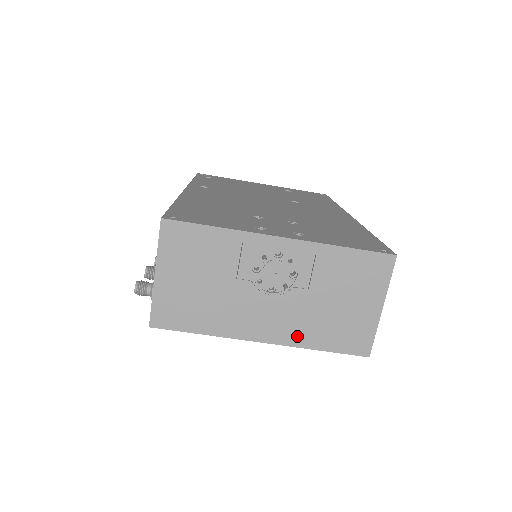
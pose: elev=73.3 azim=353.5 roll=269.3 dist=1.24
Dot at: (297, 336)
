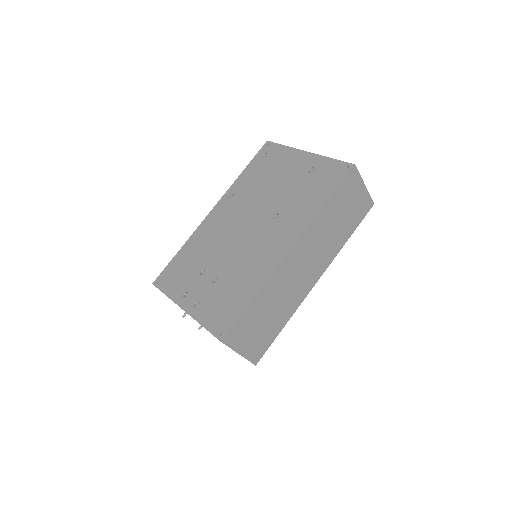
Dot at: occluded
